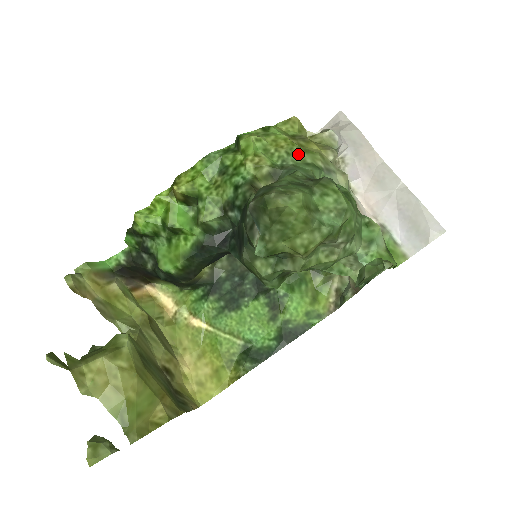
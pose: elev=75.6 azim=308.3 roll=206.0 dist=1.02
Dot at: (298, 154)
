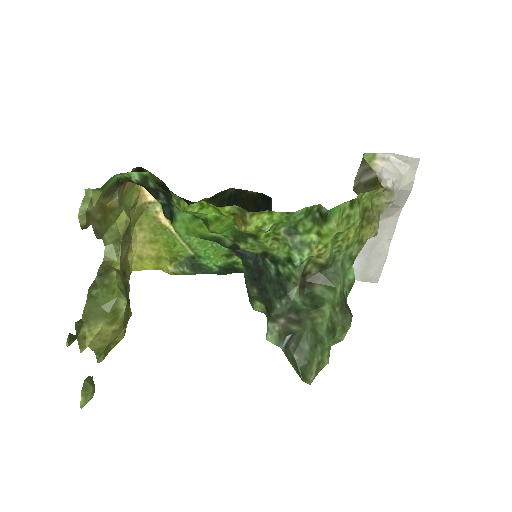
Dot at: (353, 246)
